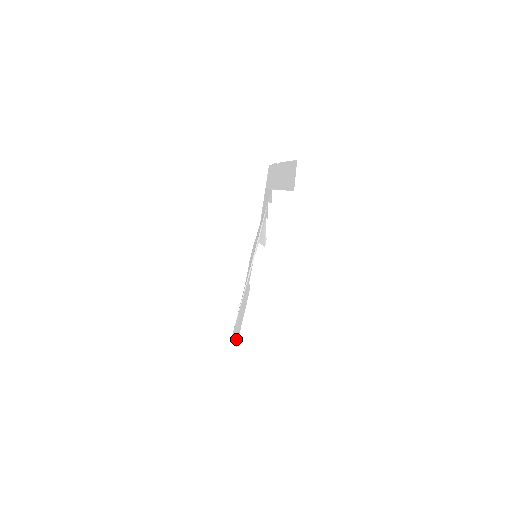
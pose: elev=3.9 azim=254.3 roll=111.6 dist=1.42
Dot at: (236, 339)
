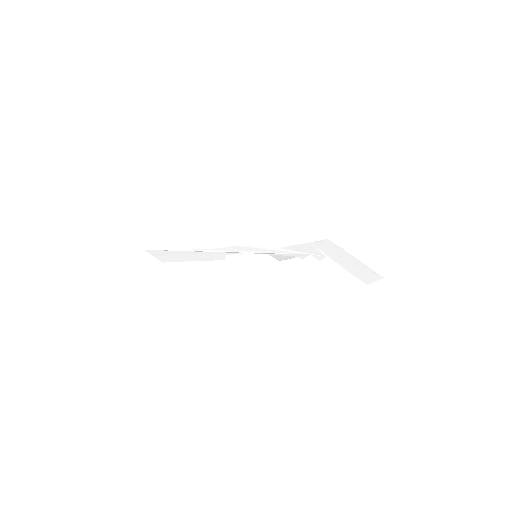
Dot at: (163, 259)
